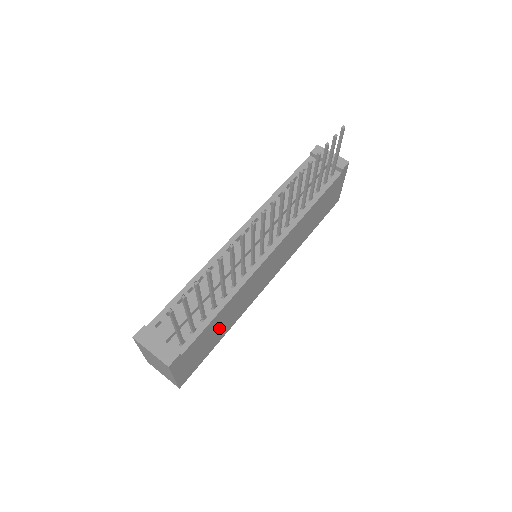
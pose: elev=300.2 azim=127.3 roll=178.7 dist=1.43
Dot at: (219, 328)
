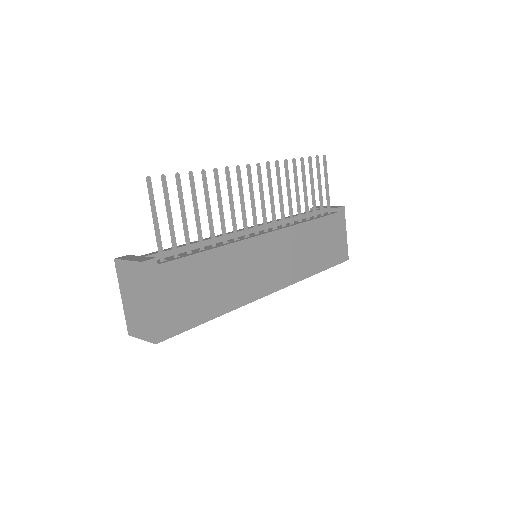
Dot at: (209, 287)
